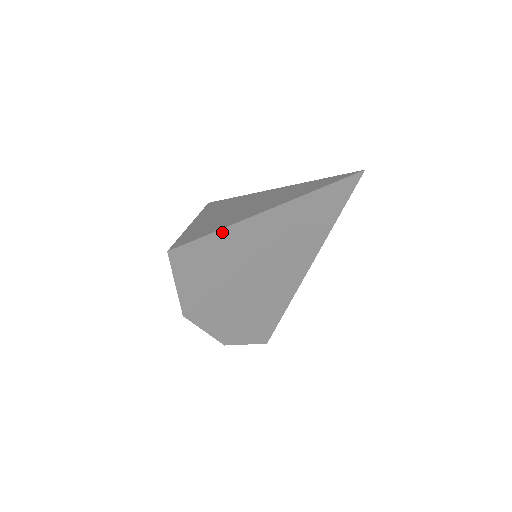
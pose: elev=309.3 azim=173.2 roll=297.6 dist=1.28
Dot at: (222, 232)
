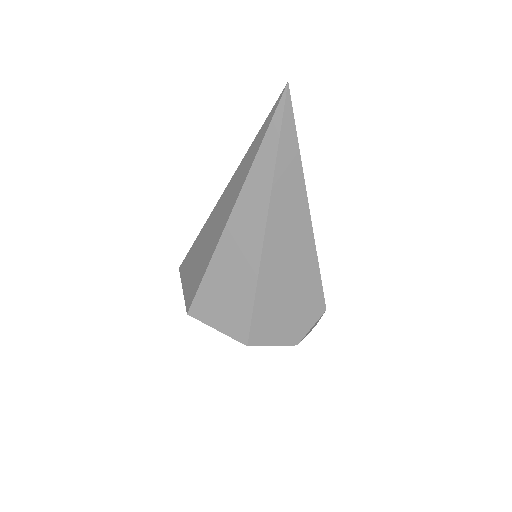
Dot at: (221, 244)
